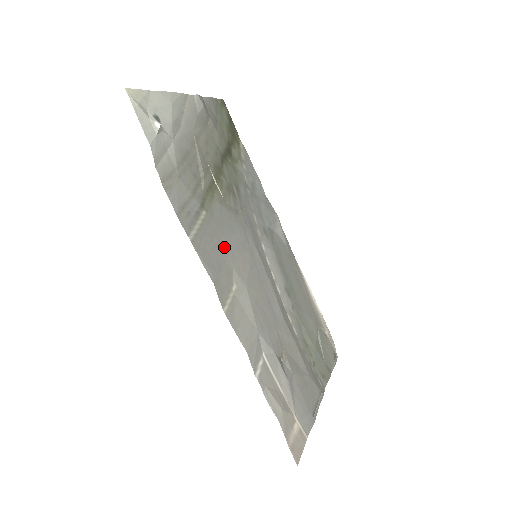
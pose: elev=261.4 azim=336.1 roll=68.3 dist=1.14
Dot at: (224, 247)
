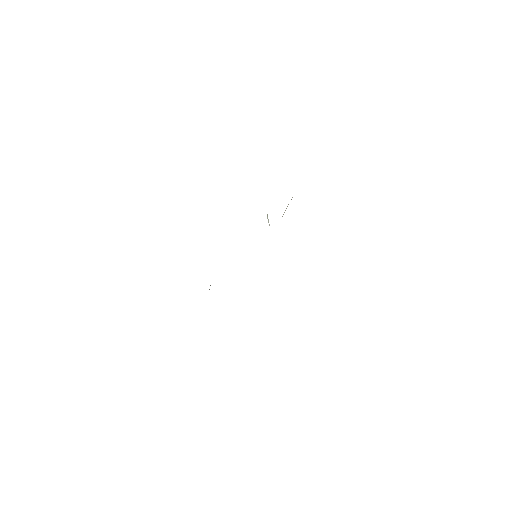
Dot at: occluded
